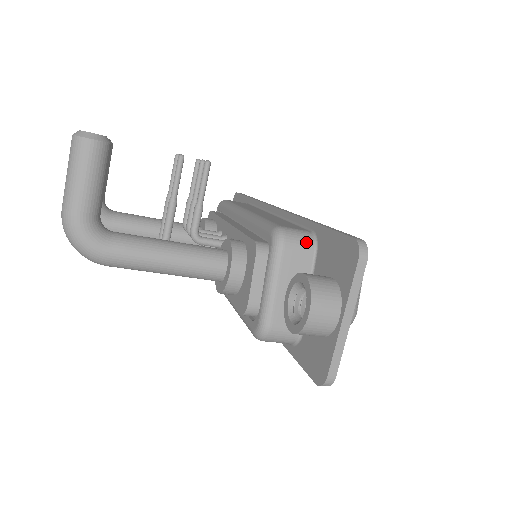
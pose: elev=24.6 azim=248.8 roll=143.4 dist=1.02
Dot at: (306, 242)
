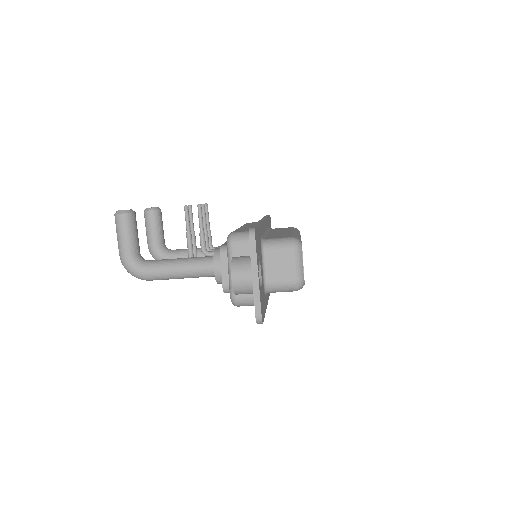
Dot at: (247, 238)
